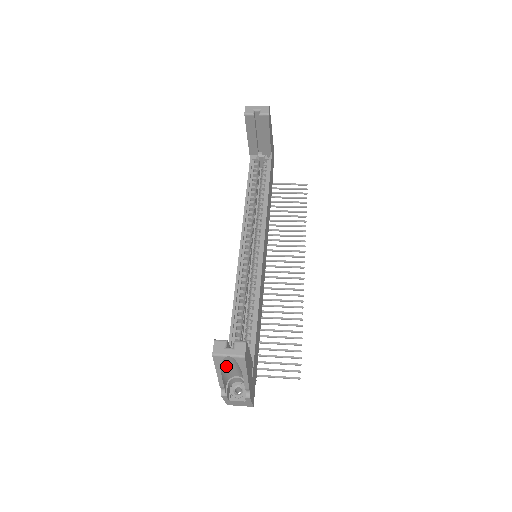
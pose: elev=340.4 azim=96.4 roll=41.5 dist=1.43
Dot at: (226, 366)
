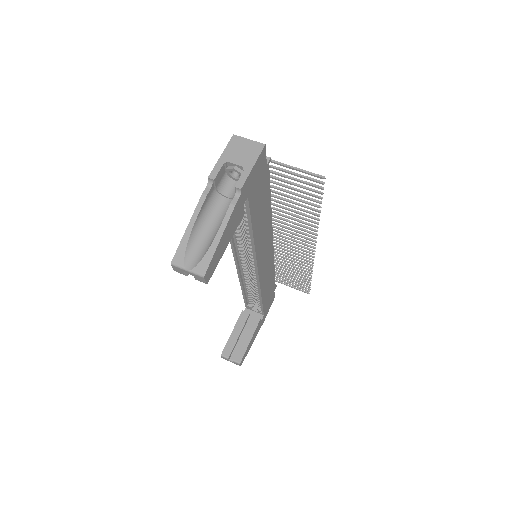
Dot at: occluded
